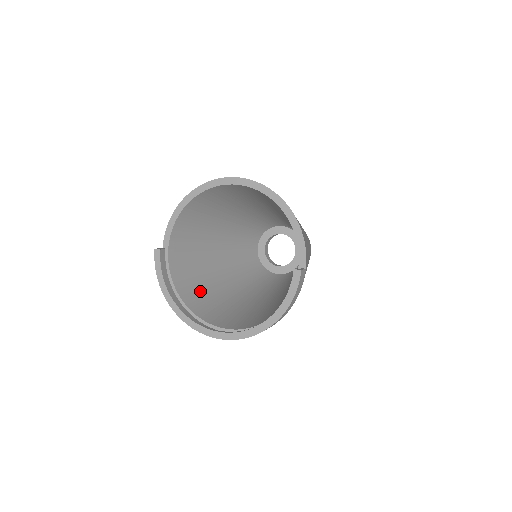
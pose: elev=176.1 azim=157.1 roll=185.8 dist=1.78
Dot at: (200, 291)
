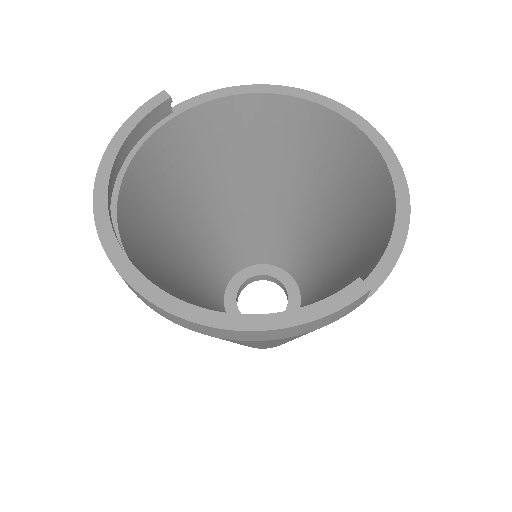
Dot at: (148, 214)
